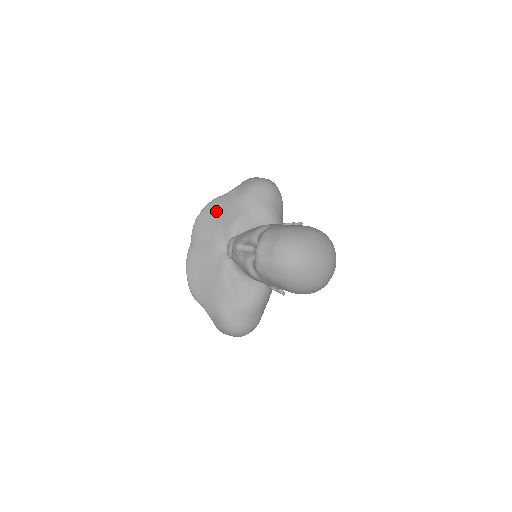
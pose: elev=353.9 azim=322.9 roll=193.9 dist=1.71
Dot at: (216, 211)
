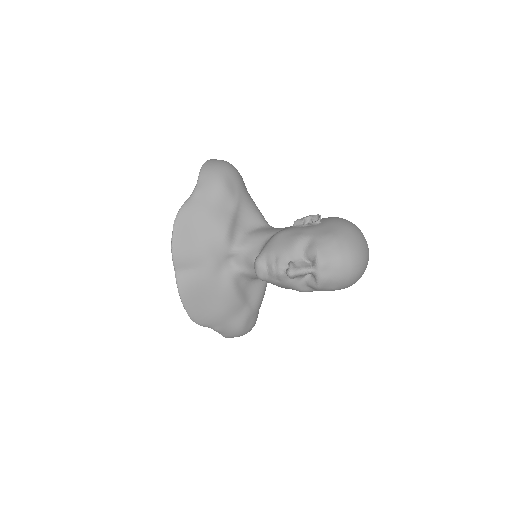
Dot at: (194, 225)
